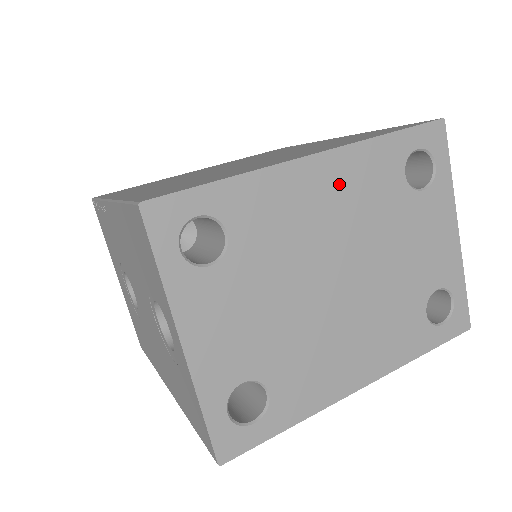
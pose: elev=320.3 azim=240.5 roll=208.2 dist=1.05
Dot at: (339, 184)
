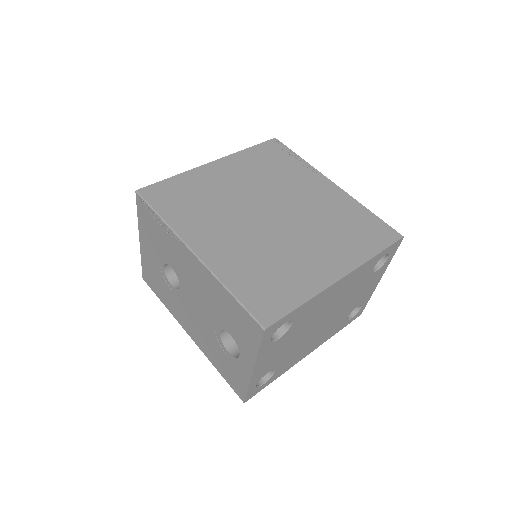
Dot at: (345, 285)
